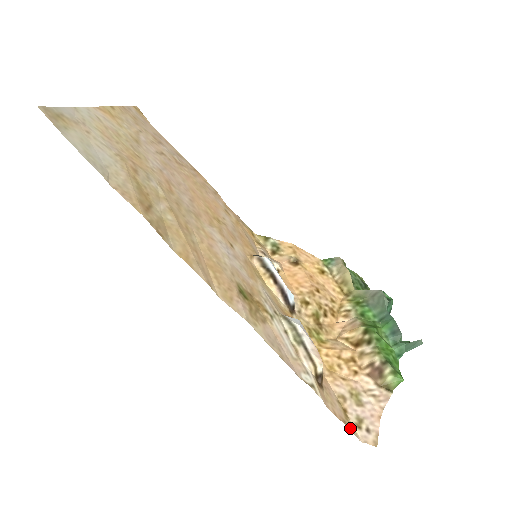
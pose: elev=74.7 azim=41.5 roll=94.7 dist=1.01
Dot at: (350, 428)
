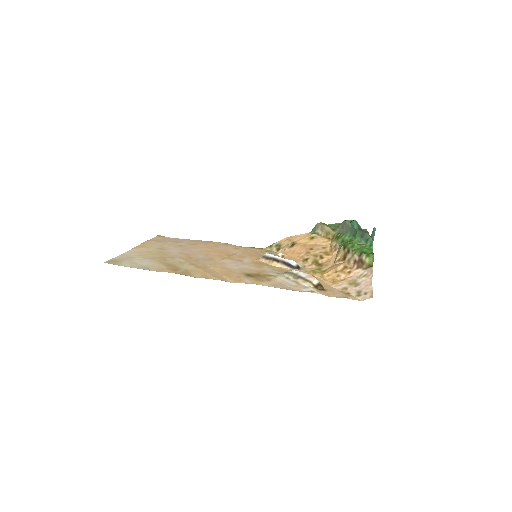
Dot at: (351, 298)
